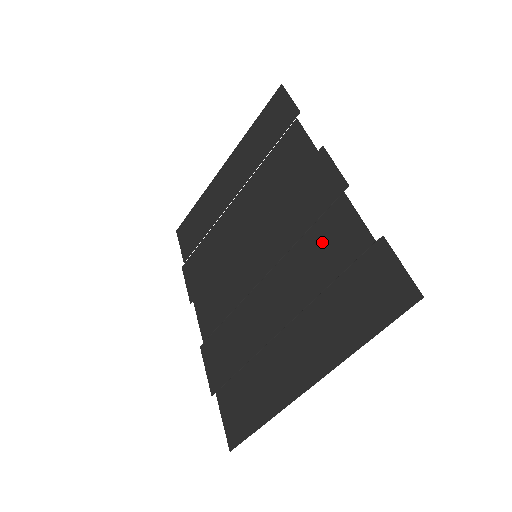
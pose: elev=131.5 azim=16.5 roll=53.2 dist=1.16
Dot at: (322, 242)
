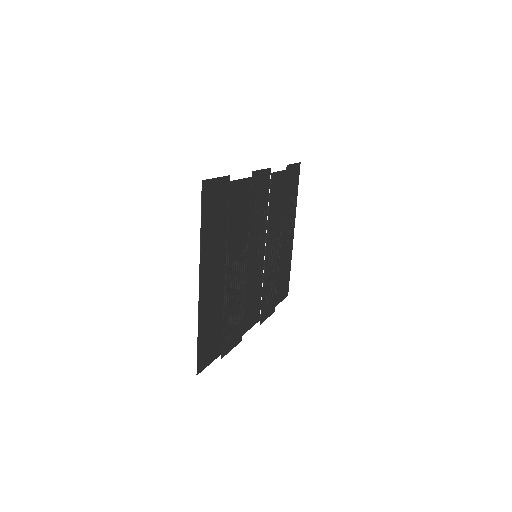
Dot at: (242, 210)
